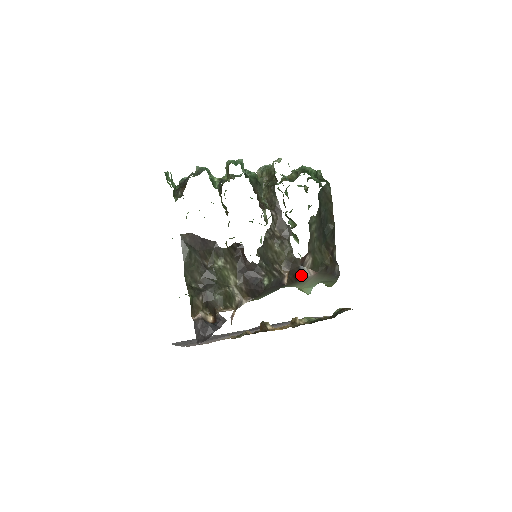
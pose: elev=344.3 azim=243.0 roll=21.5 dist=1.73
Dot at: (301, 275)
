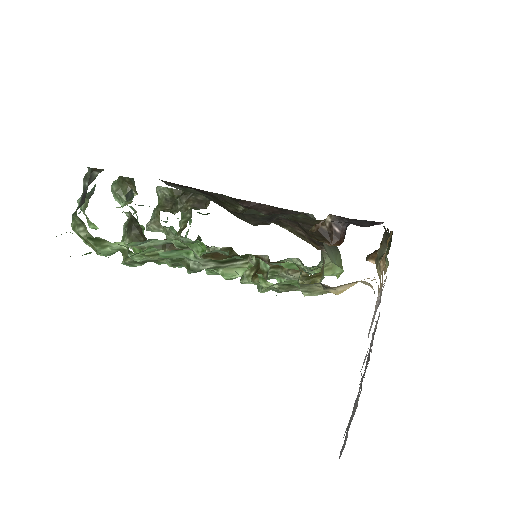
Dot at: occluded
